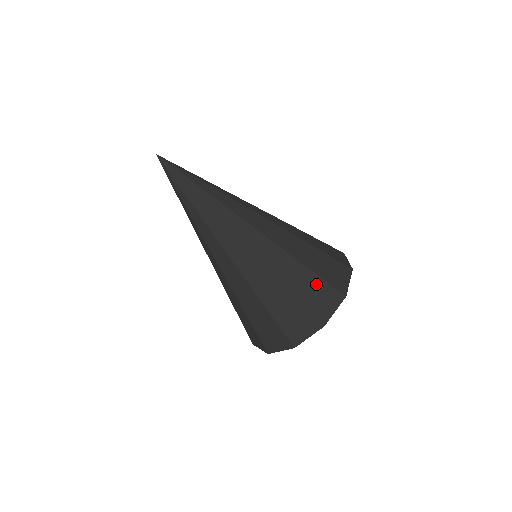
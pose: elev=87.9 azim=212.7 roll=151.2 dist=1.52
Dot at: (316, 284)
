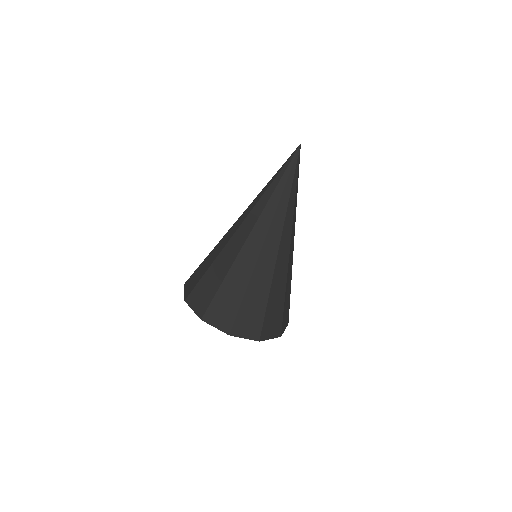
Dot at: (288, 305)
